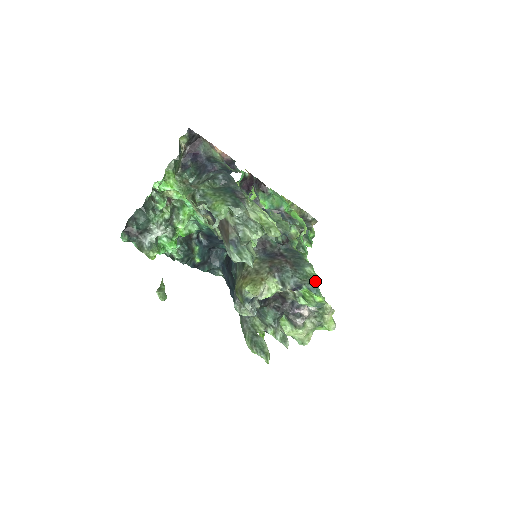
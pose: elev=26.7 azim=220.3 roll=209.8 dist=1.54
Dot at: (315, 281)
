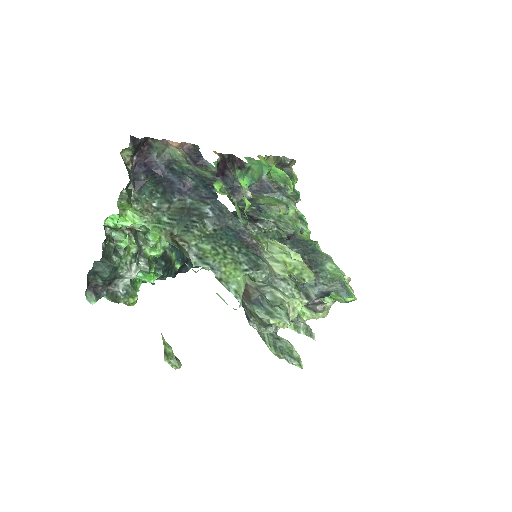
Dot at: (343, 282)
